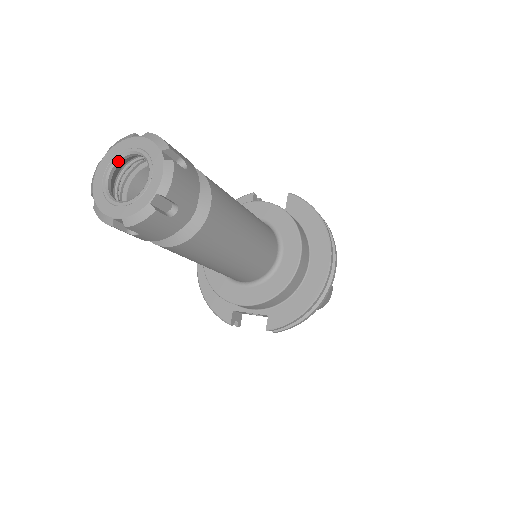
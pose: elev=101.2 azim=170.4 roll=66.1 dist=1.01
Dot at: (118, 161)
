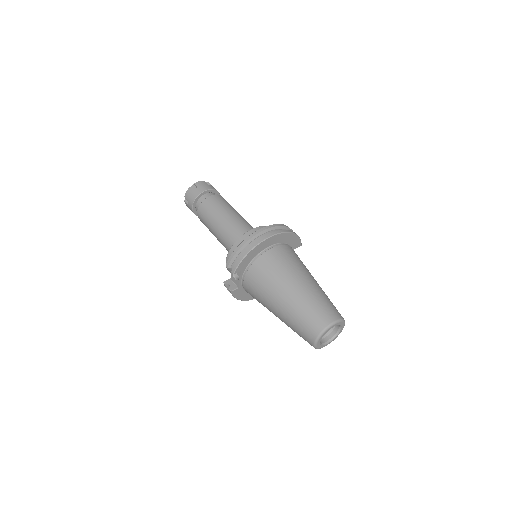
Dot at: occluded
